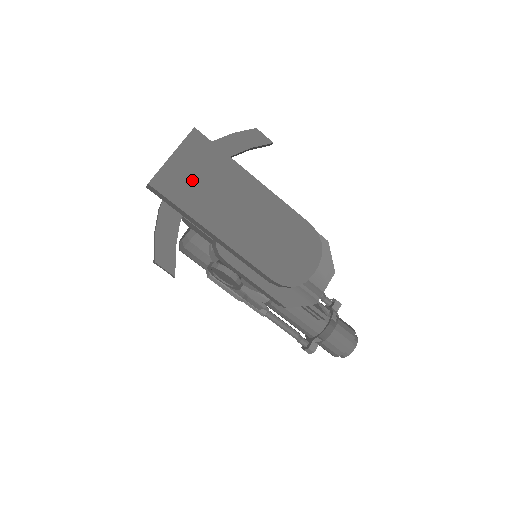
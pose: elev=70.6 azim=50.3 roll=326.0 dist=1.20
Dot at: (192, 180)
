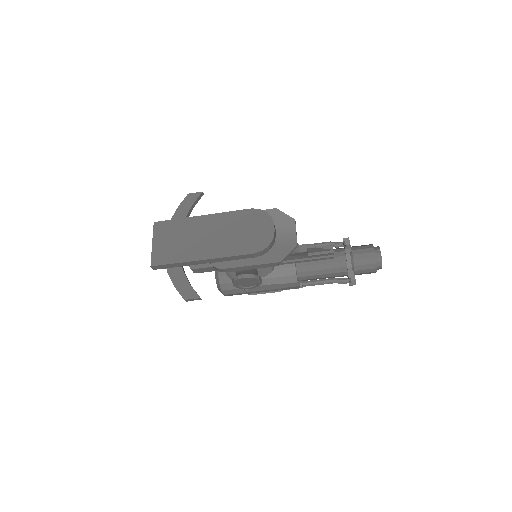
Dot at: (171, 246)
